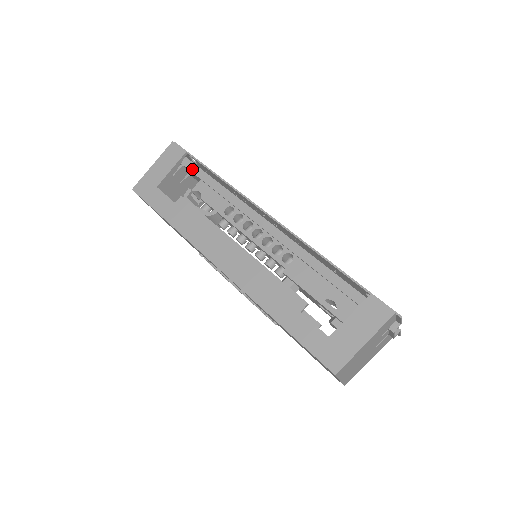
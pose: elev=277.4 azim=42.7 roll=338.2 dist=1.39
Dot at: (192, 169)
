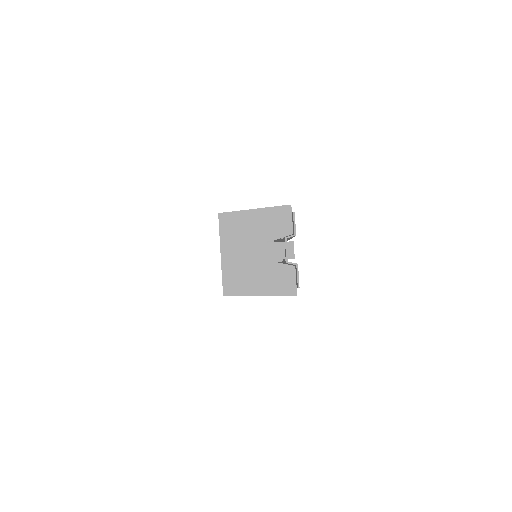
Dot at: occluded
